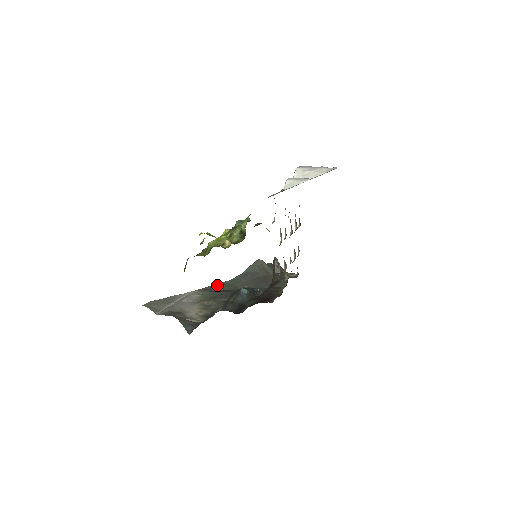
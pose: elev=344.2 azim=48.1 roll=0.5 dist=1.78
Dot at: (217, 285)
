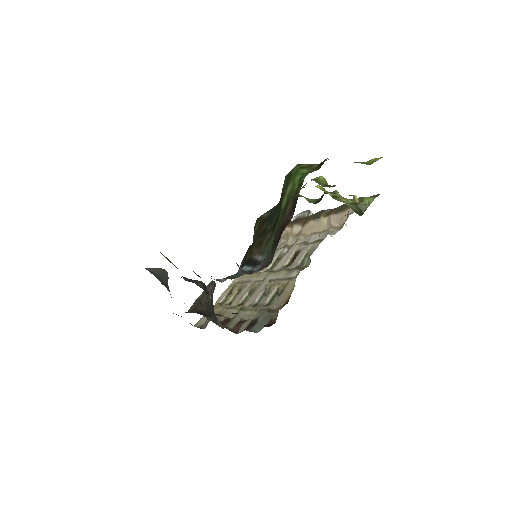
Dot at: occluded
